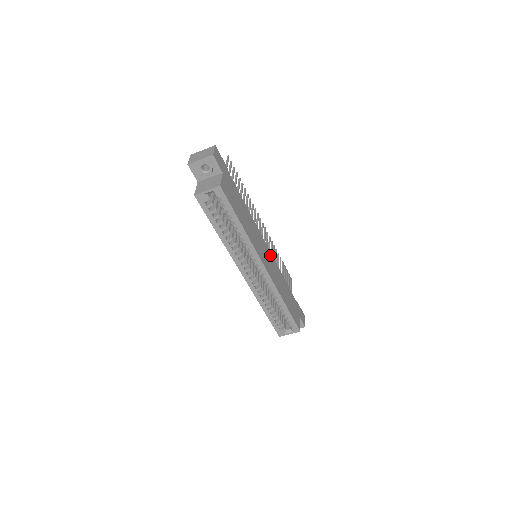
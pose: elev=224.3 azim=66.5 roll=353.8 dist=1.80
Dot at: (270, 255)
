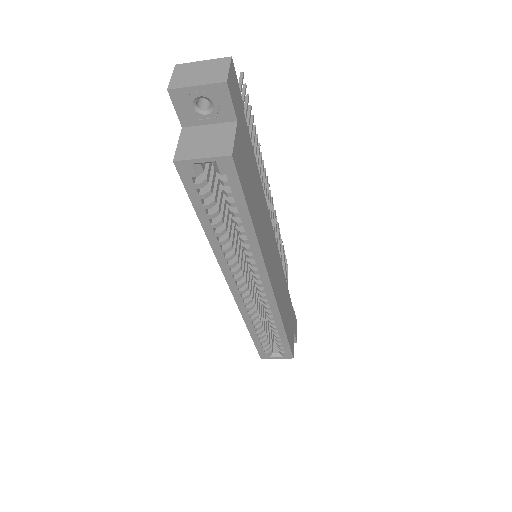
Dot at: (277, 254)
